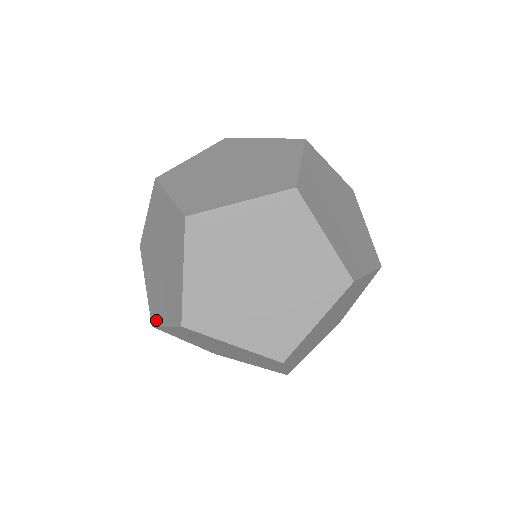
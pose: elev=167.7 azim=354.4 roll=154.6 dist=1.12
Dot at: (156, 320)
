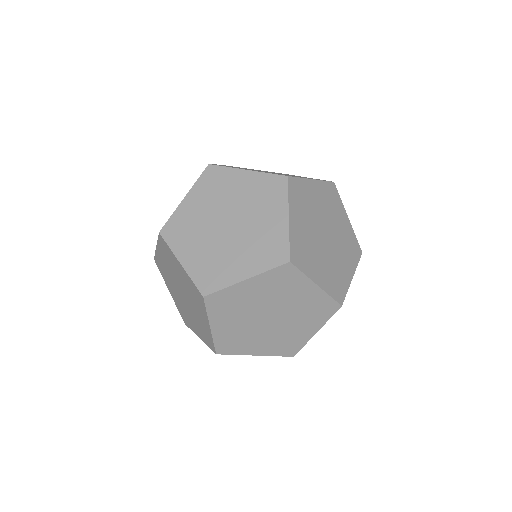
Dot at: (218, 284)
